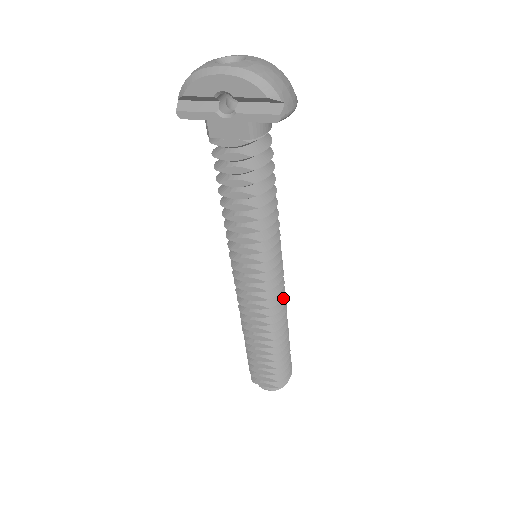
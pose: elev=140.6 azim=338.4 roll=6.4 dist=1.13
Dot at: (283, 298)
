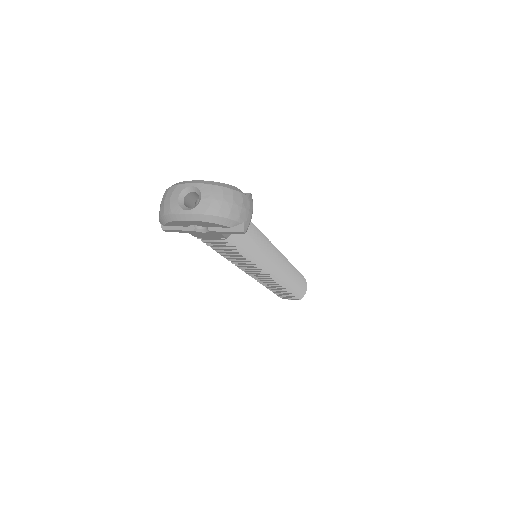
Dot at: occluded
